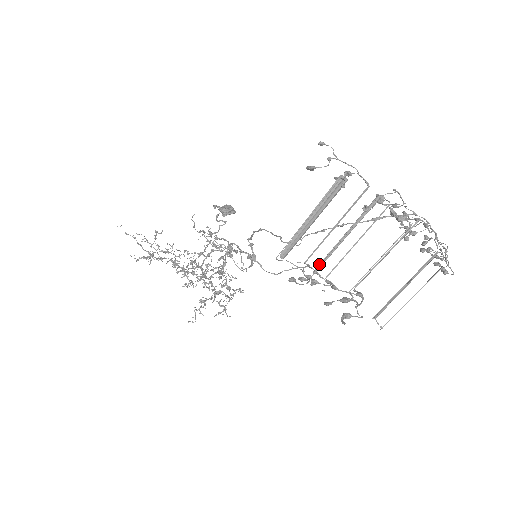
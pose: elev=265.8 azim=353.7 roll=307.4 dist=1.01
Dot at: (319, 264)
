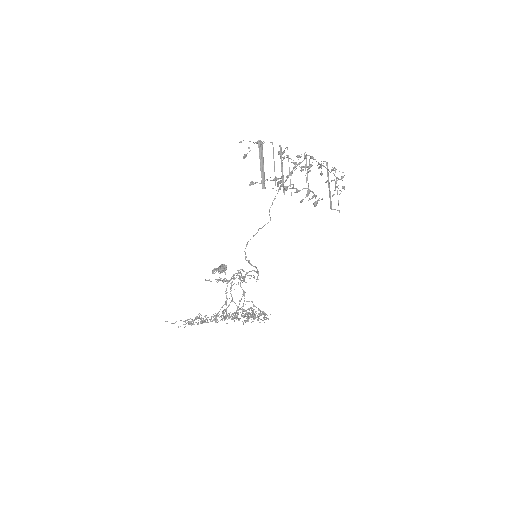
Dot at: (283, 188)
